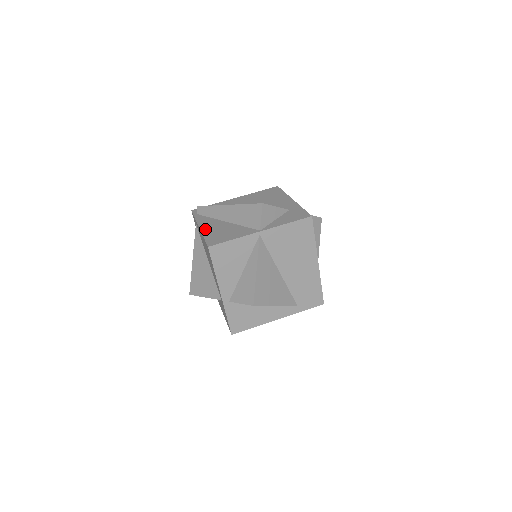
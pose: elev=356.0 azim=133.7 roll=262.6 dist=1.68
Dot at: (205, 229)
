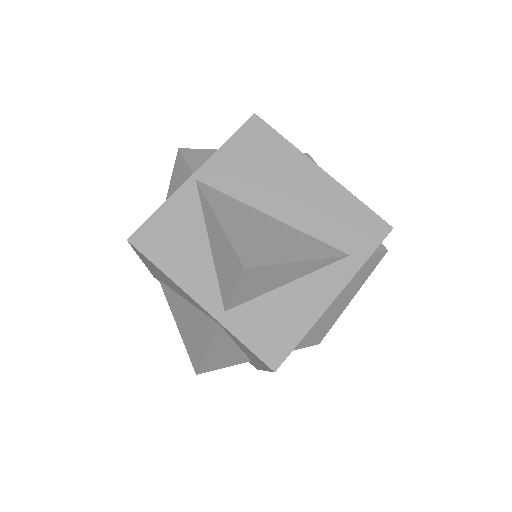
Dot at: occluded
